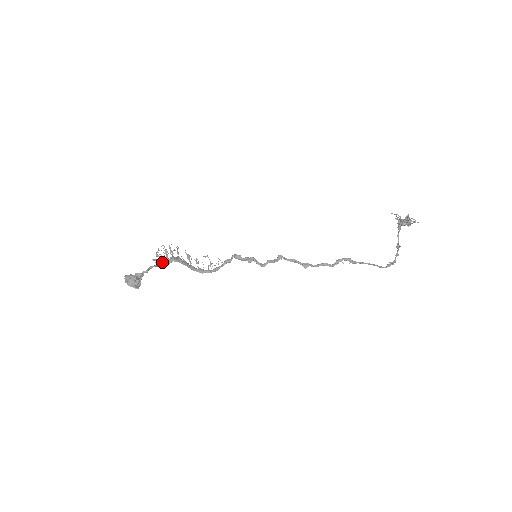
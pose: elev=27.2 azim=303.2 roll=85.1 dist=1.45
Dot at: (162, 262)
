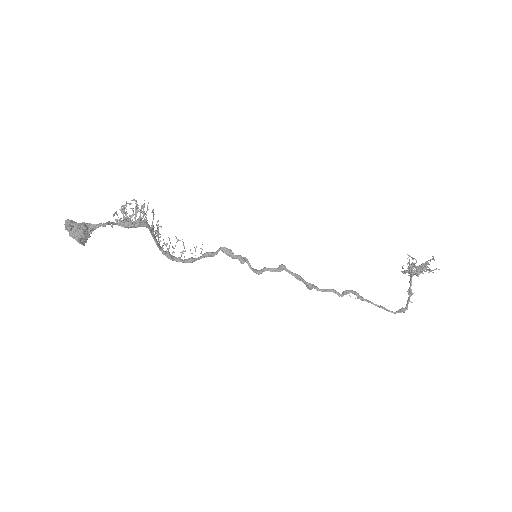
Dot at: (130, 220)
